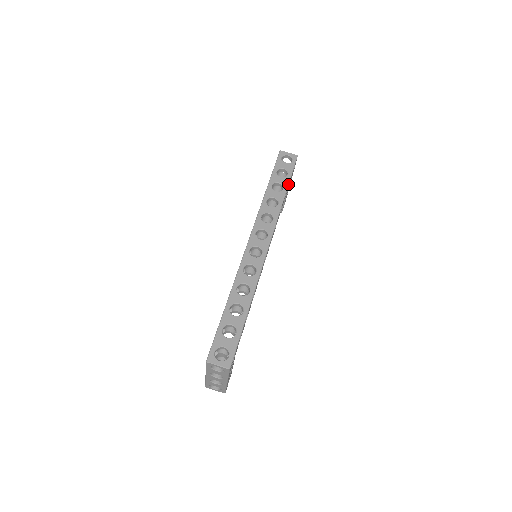
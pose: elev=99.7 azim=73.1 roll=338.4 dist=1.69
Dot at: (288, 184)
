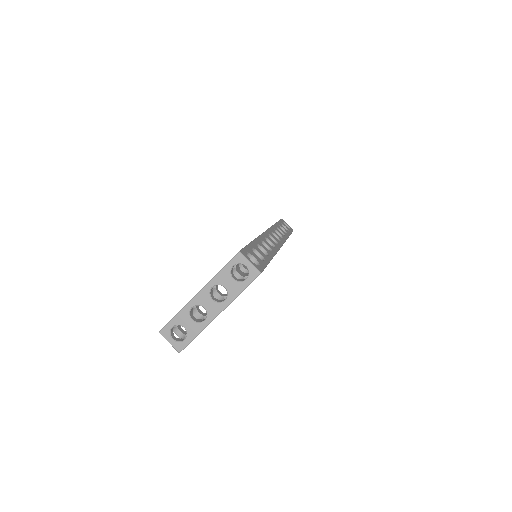
Dot at: (290, 234)
